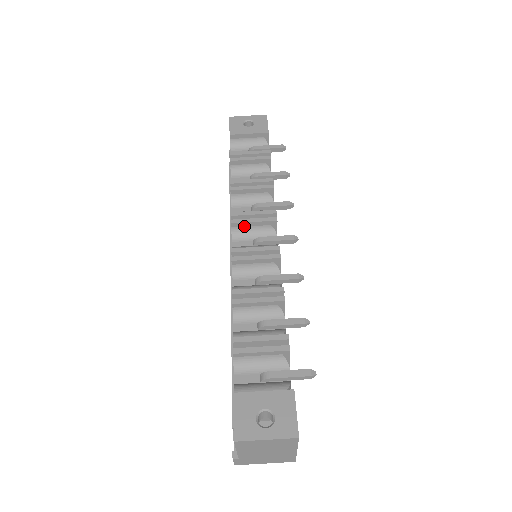
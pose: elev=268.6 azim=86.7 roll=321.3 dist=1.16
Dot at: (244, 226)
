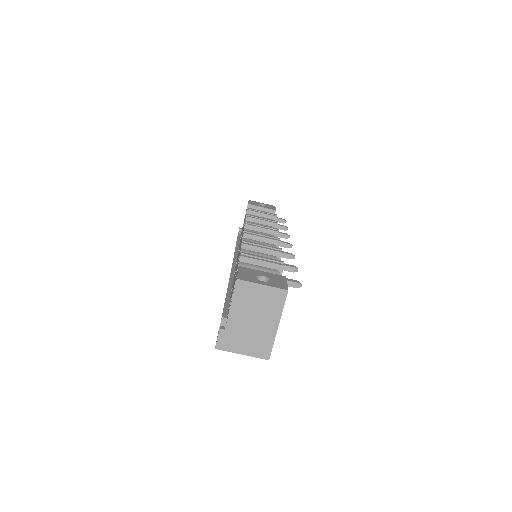
Dot at: (254, 230)
